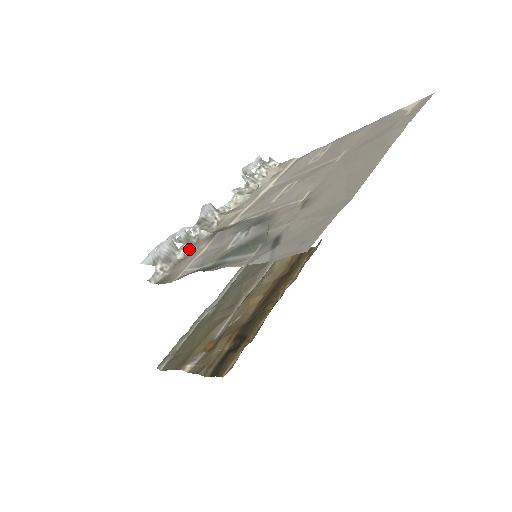
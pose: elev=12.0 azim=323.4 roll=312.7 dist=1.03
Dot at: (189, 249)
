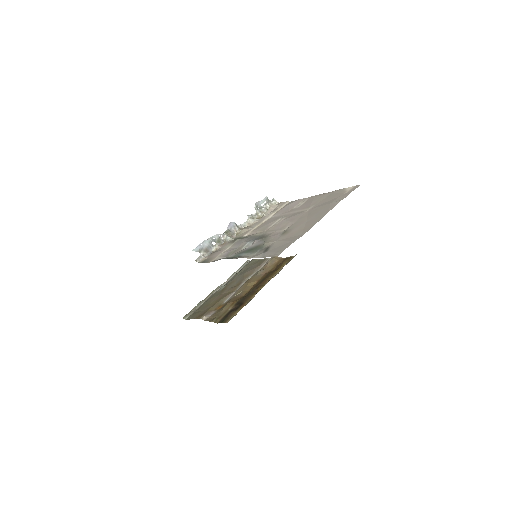
Dot at: (219, 246)
